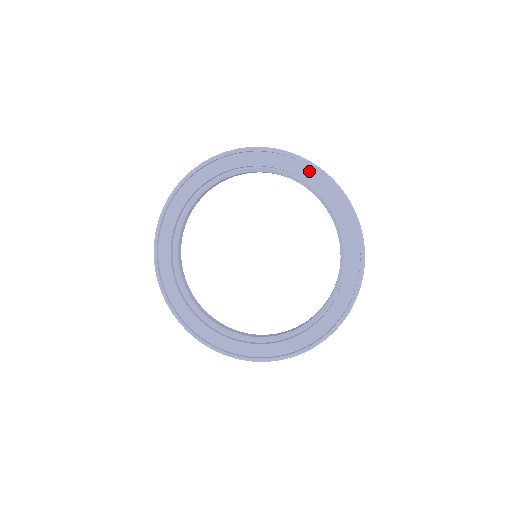
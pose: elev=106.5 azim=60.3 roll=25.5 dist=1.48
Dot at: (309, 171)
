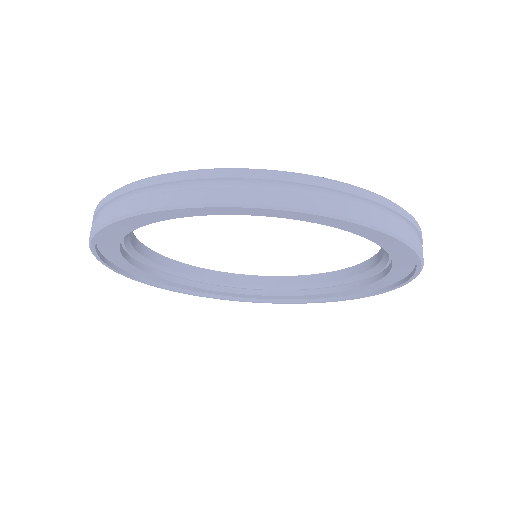
Dot at: occluded
